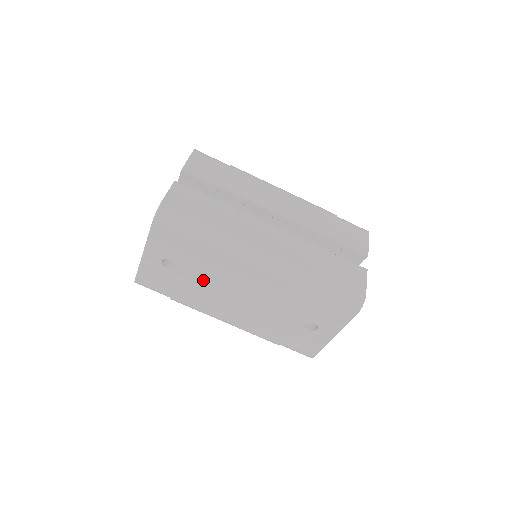
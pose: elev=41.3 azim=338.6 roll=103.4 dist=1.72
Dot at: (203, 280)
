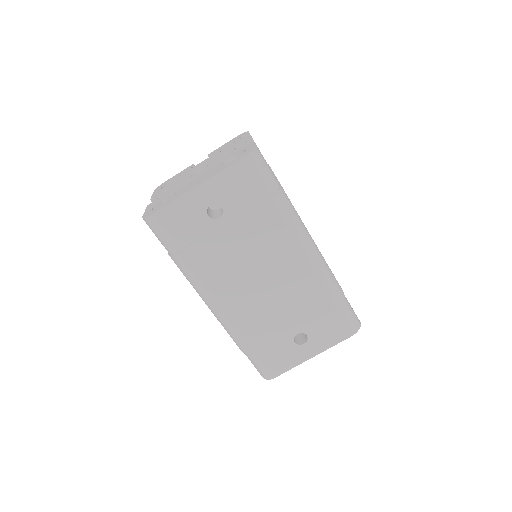
Dot at: (238, 245)
